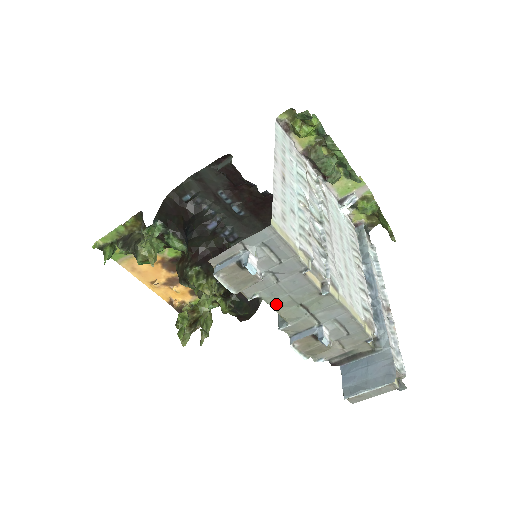
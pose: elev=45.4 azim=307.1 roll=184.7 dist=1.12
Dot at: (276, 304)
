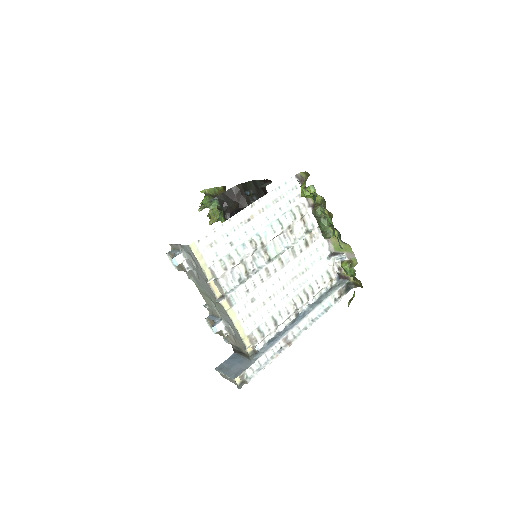
Dot at: (200, 290)
